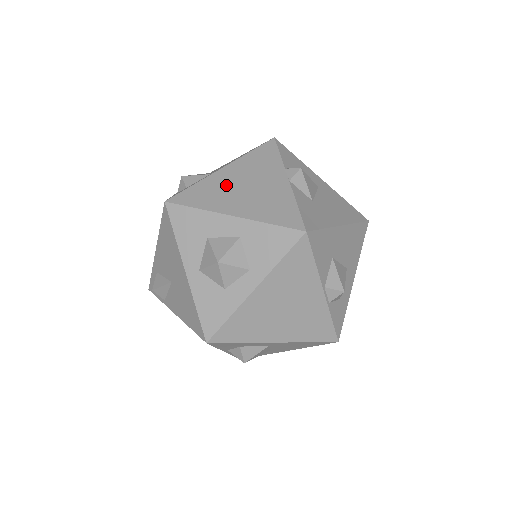
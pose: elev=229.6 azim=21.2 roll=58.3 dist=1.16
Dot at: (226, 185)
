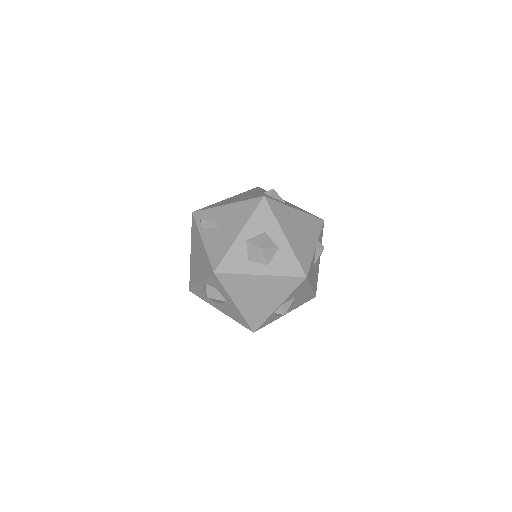
Dot at: (292, 219)
